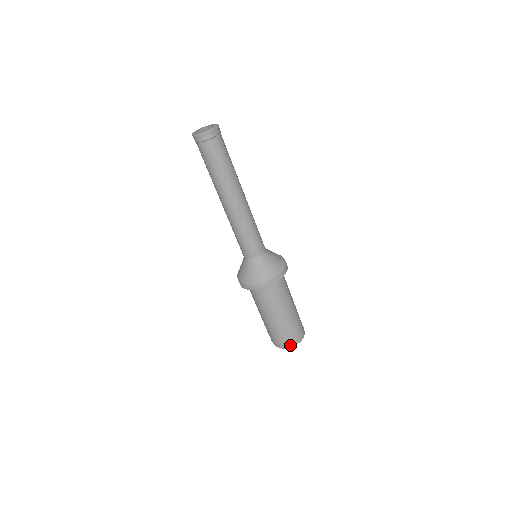
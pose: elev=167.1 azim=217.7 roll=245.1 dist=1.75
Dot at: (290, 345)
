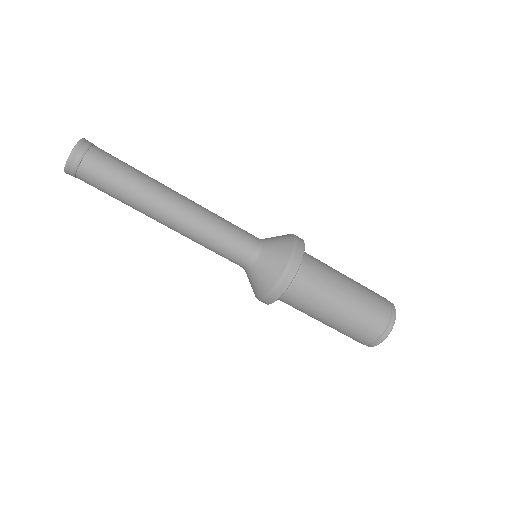
Dot at: (371, 344)
